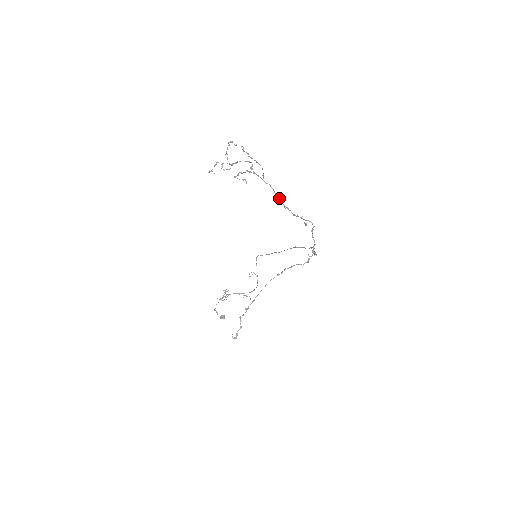
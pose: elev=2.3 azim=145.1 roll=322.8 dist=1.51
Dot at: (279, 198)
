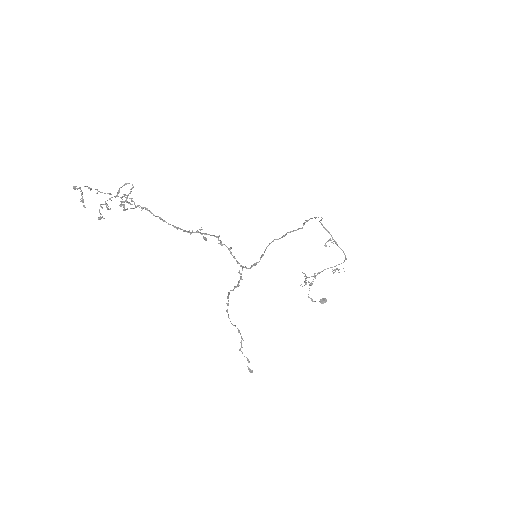
Dot at: occluded
